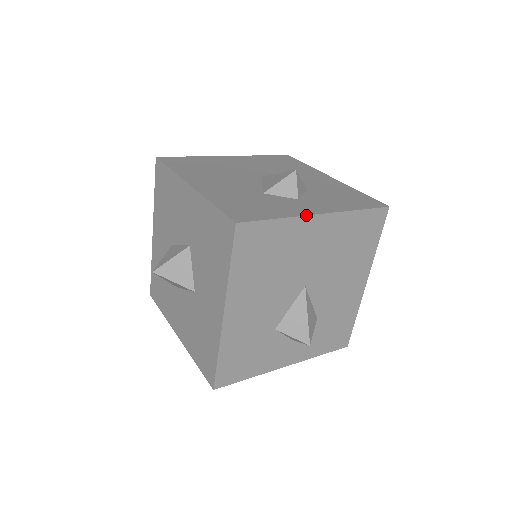
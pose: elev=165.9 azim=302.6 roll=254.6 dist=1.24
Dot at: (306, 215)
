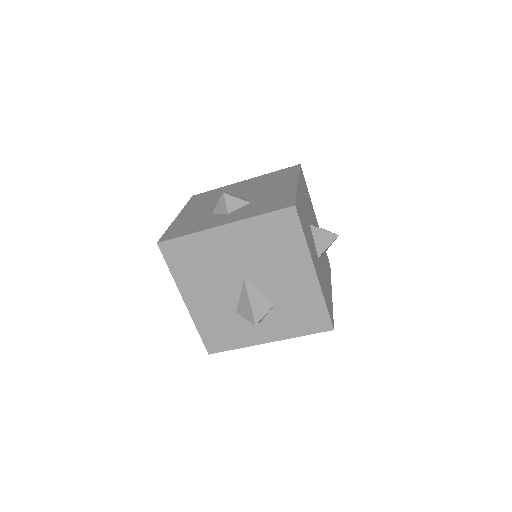
Dot at: (209, 228)
